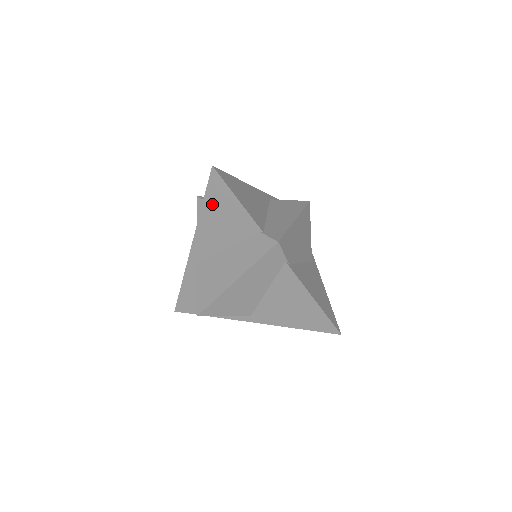
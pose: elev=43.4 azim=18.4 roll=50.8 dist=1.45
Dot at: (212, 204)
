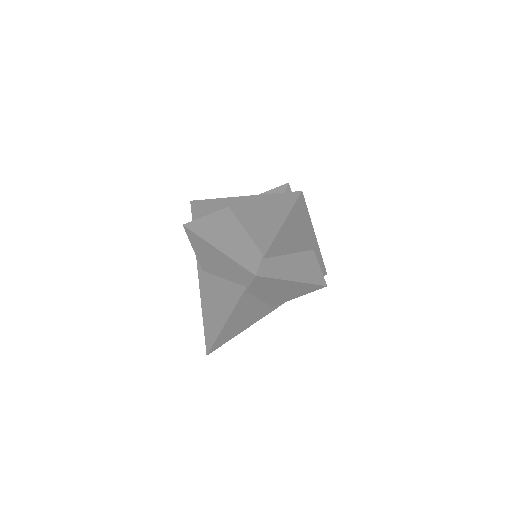
Dot at: (274, 203)
